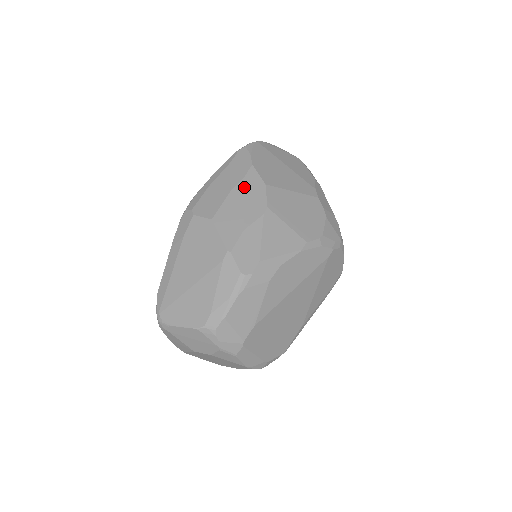
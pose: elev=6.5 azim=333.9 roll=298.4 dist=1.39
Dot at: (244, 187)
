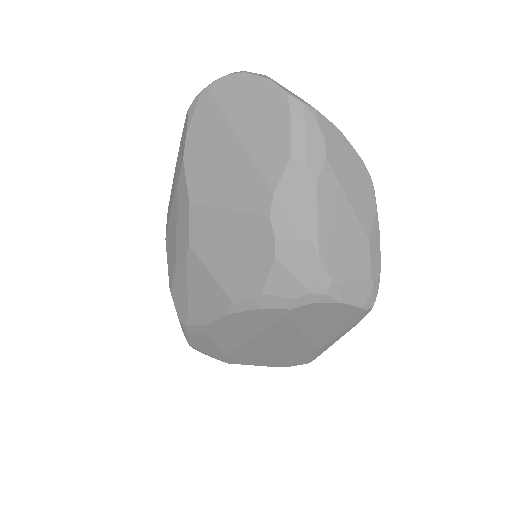
Dot at: (177, 202)
